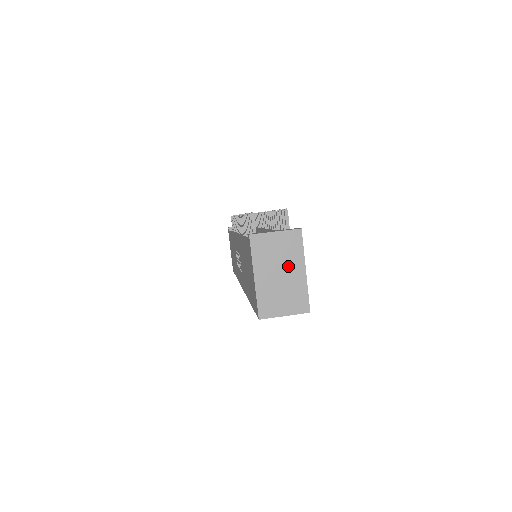
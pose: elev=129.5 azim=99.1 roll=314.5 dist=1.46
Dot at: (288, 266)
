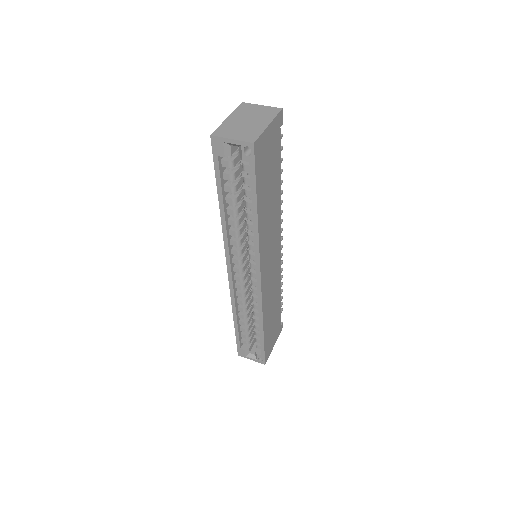
Dot at: (257, 120)
